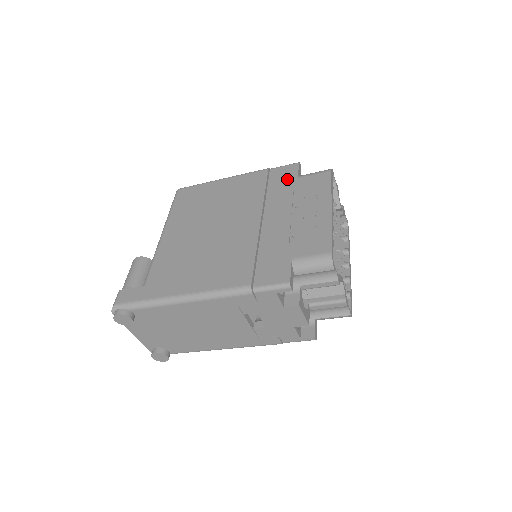
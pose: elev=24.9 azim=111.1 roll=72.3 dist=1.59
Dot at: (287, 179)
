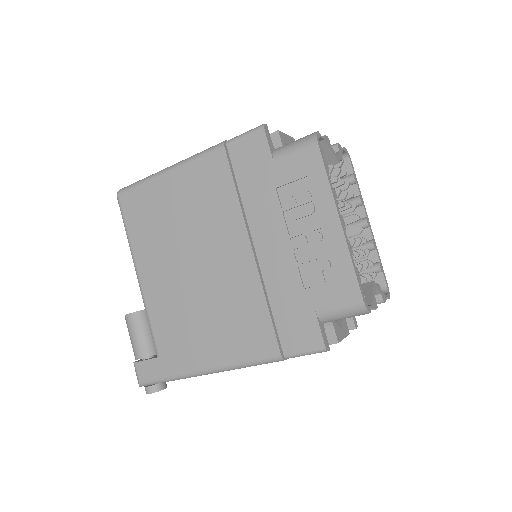
Dot at: (259, 165)
